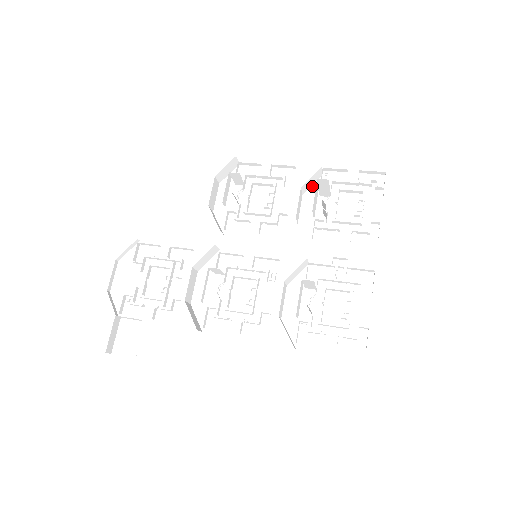
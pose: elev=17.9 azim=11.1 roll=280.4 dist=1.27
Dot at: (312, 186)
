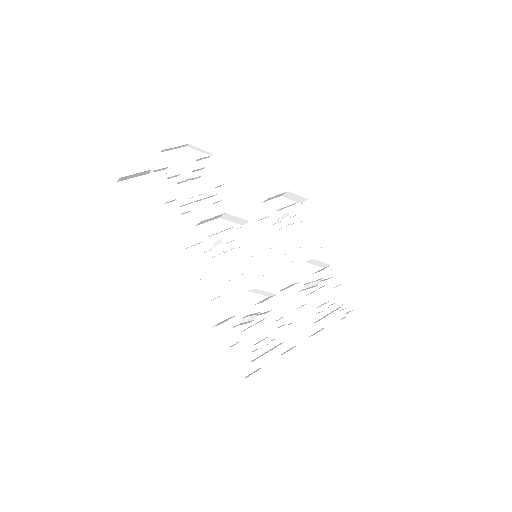
Dot at: (313, 265)
